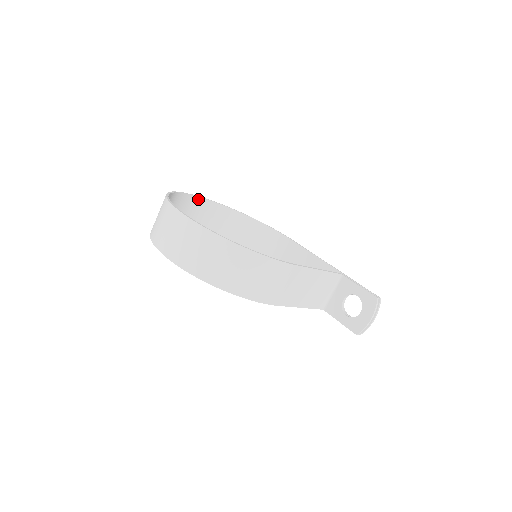
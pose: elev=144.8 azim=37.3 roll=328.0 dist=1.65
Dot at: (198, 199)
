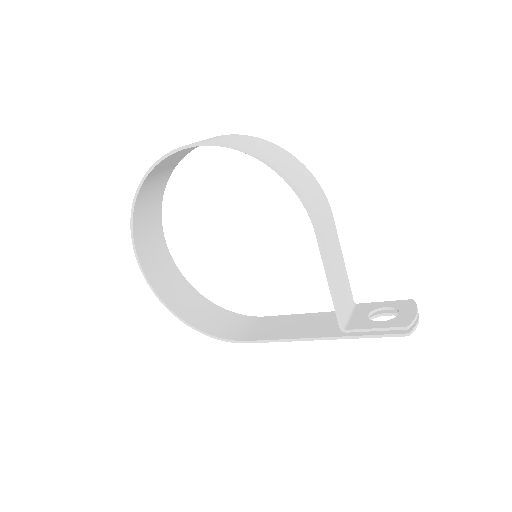
Dot at: (164, 244)
